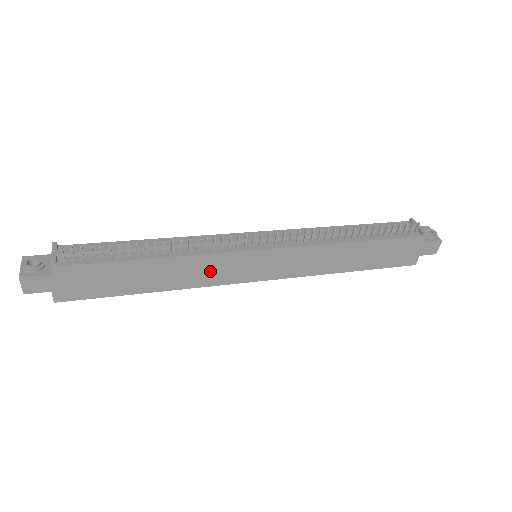
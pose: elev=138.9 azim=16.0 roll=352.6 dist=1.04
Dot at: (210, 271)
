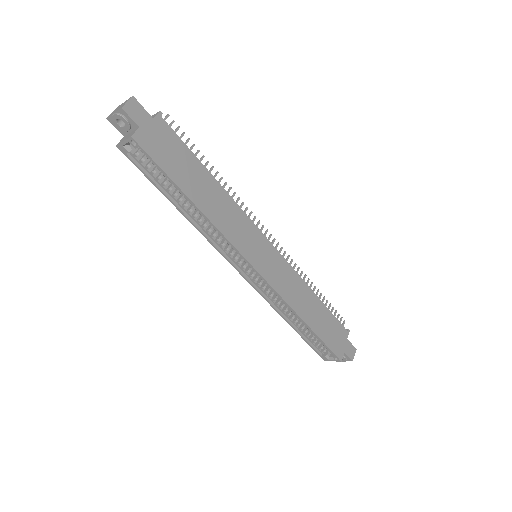
Dot at: (236, 227)
